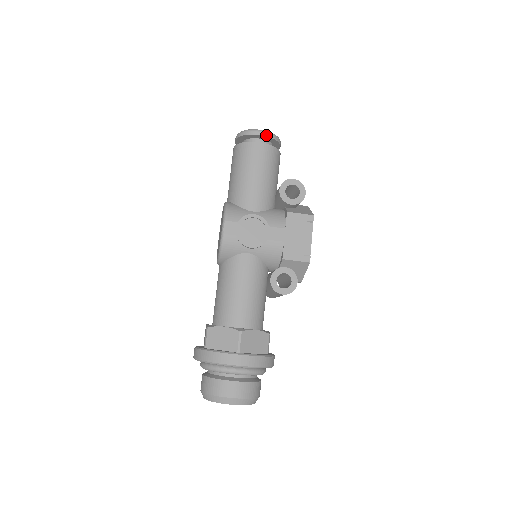
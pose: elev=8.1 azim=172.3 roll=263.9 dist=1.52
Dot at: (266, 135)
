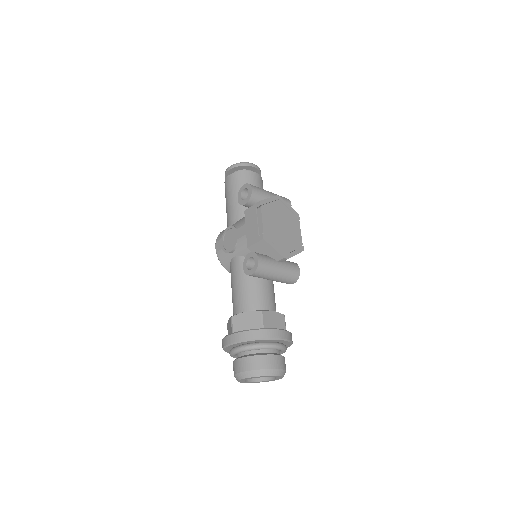
Dot at: (231, 168)
